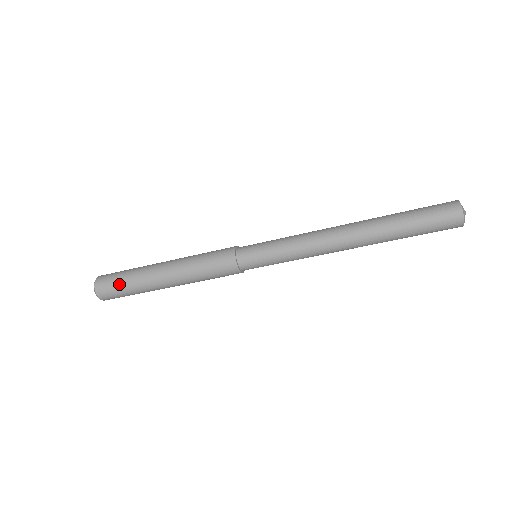
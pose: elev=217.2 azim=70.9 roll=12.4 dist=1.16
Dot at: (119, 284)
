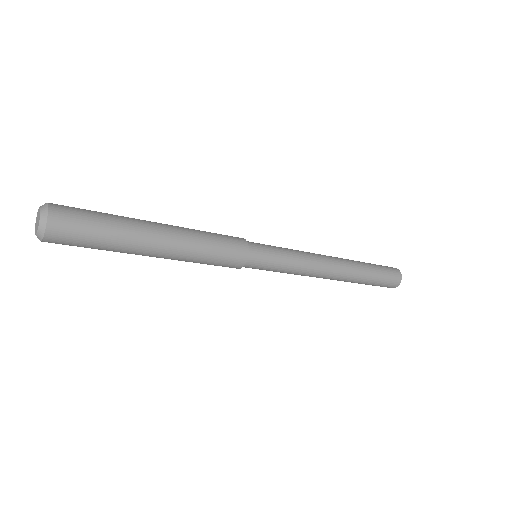
Dot at: (91, 238)
